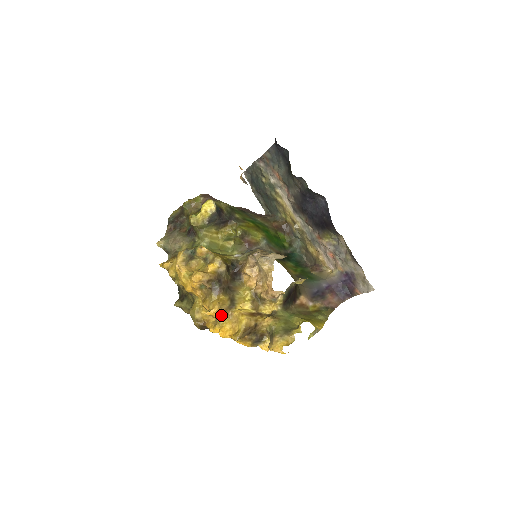
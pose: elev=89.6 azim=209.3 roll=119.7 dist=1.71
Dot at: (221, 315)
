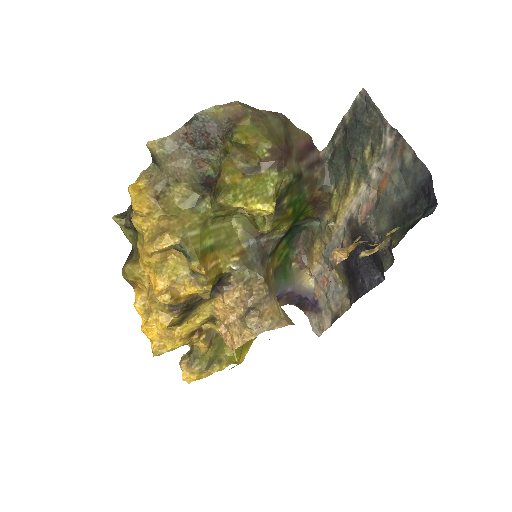
Dot at: occluded
